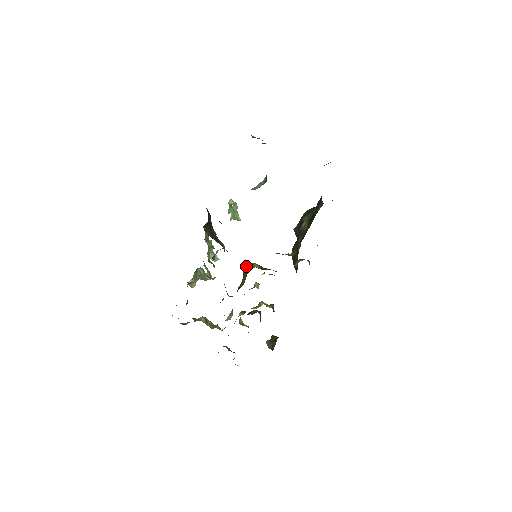
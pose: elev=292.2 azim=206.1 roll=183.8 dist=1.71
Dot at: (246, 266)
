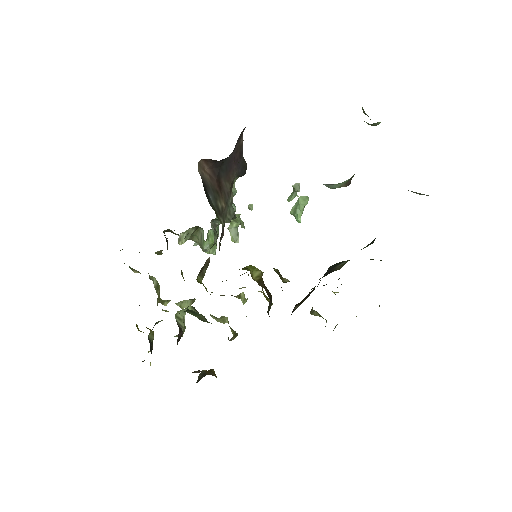
Dot at: occluded
